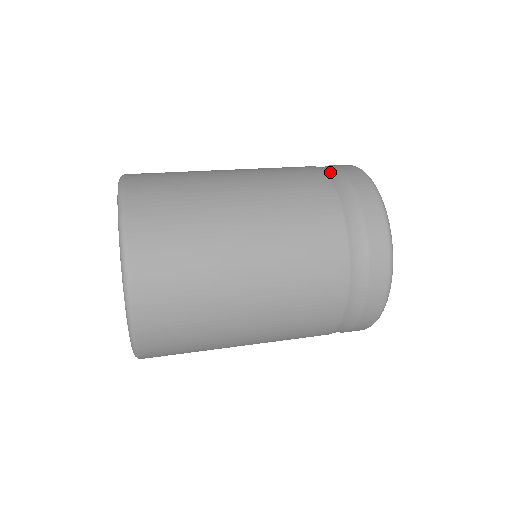
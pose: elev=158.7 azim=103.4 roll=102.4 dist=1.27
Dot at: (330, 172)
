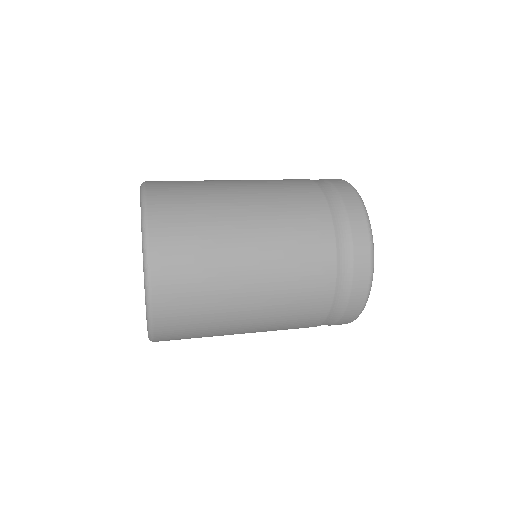
Dot at: occluded
